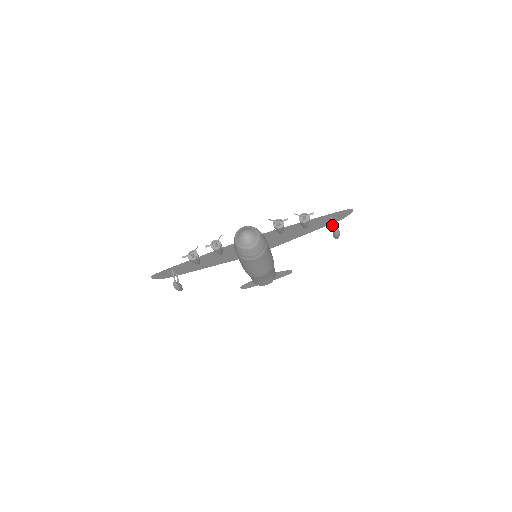
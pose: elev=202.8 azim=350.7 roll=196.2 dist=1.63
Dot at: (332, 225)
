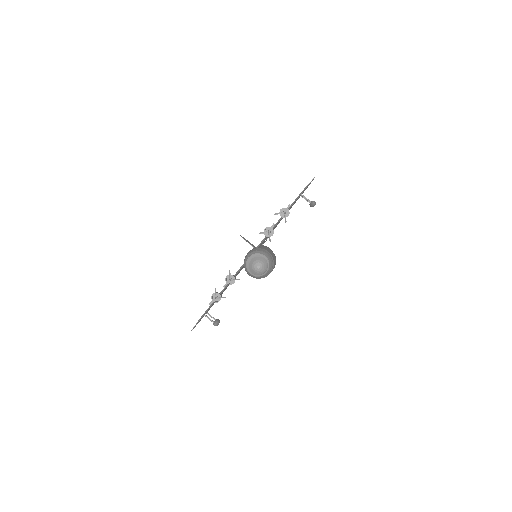
Dot at: (303, 197)
